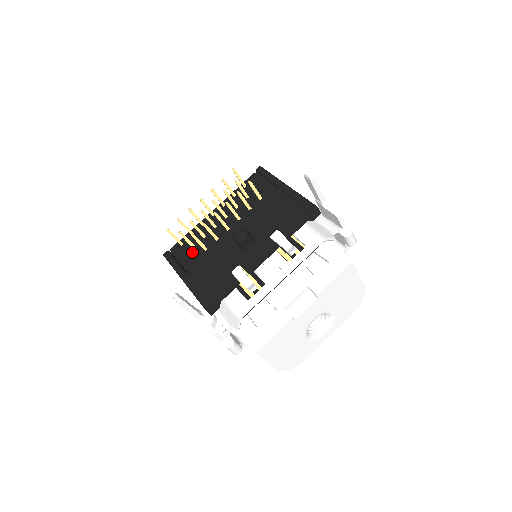
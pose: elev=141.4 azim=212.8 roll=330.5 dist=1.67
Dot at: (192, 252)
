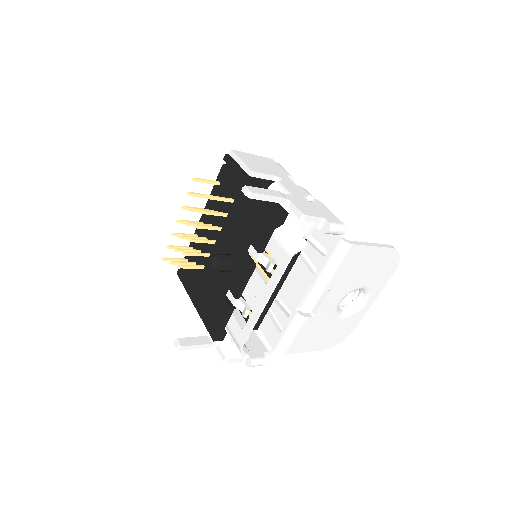
Dot at: (195, 271)
